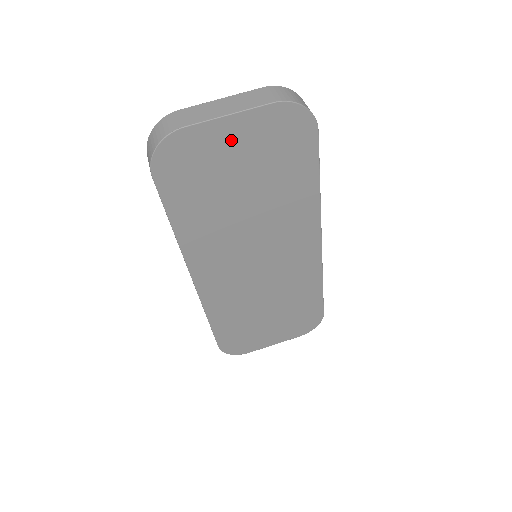
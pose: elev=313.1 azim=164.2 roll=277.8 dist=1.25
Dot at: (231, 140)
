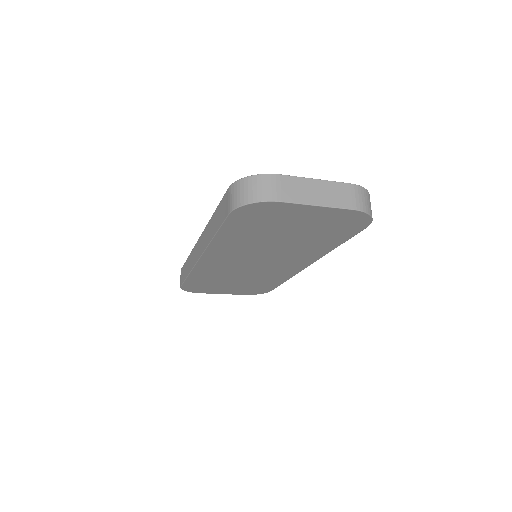
Dot at: (305, 215)
